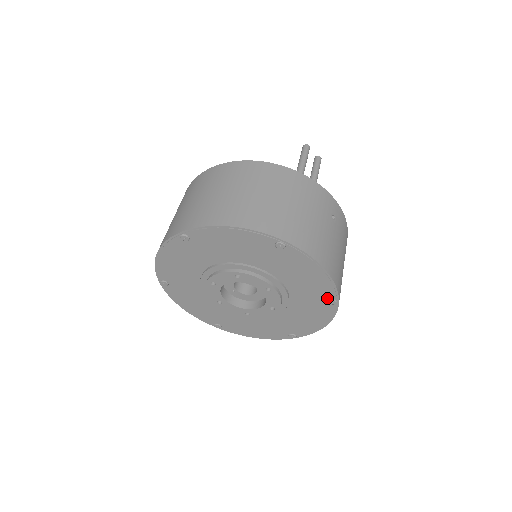
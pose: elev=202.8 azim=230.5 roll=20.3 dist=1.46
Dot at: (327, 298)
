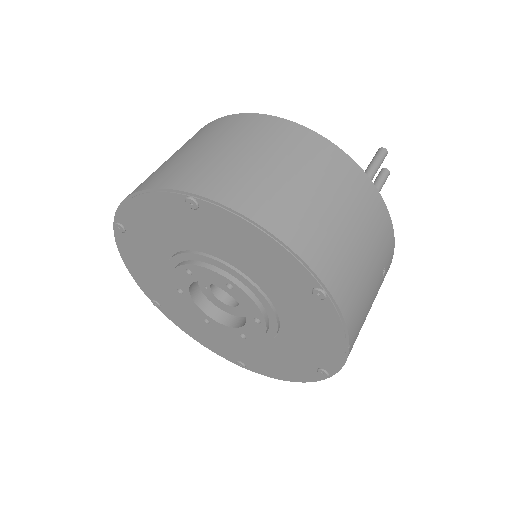
Dot at: (320, 366)
